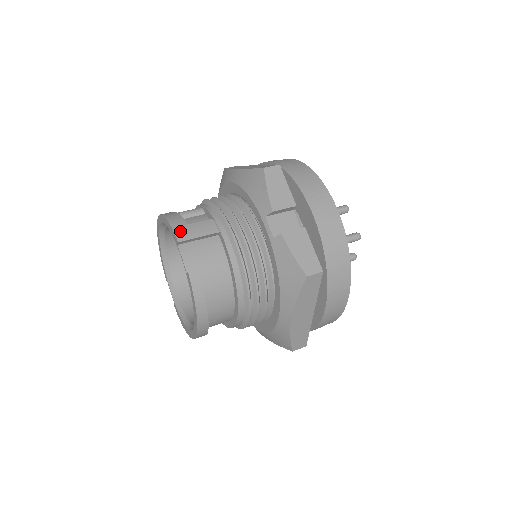
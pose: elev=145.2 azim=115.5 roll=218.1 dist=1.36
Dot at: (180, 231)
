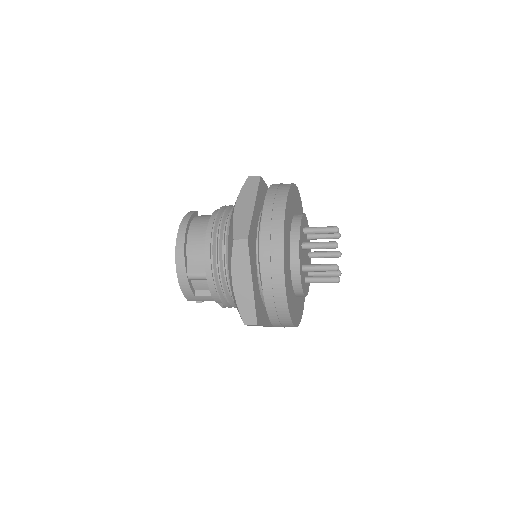
Dot at: occluded
